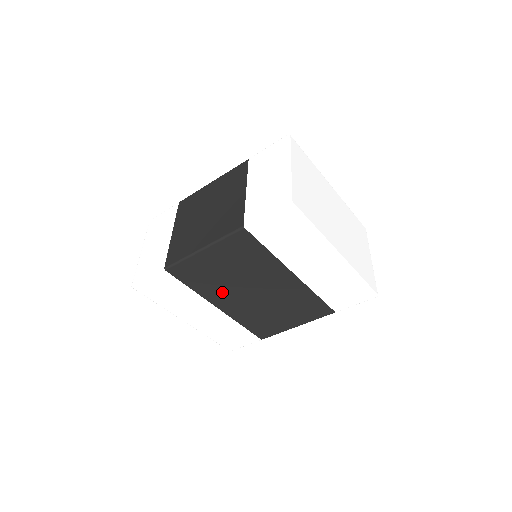
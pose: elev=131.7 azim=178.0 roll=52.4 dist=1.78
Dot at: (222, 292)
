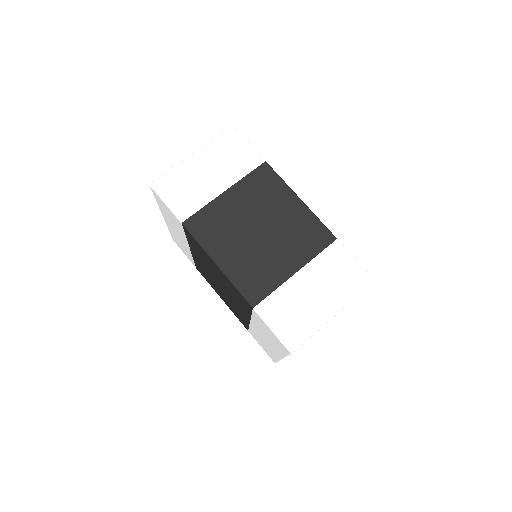
Dot at: (202, 260)
